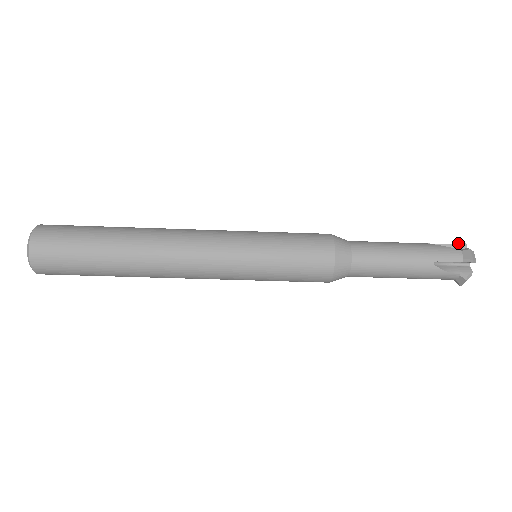
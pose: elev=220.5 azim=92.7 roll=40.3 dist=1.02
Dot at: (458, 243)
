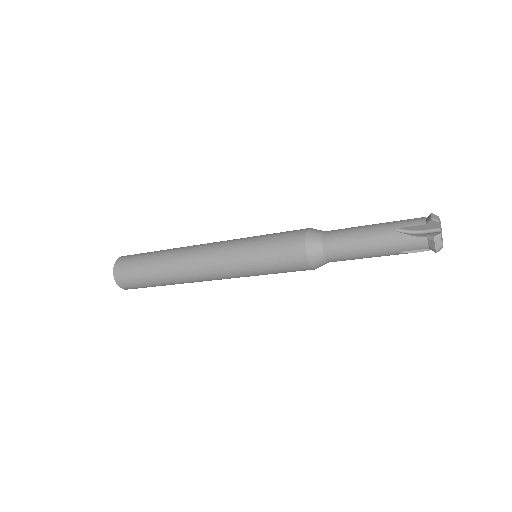
Dot at: (429, 223)
